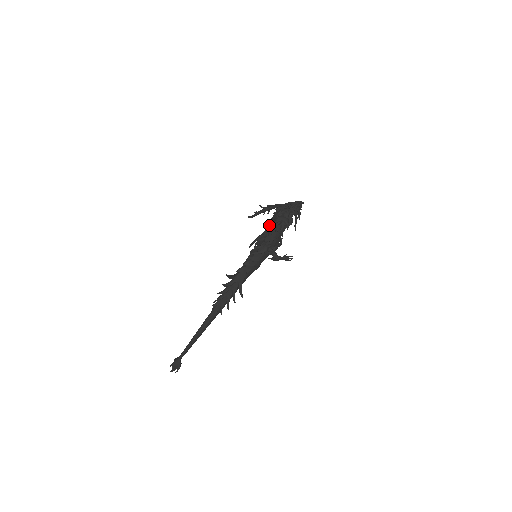
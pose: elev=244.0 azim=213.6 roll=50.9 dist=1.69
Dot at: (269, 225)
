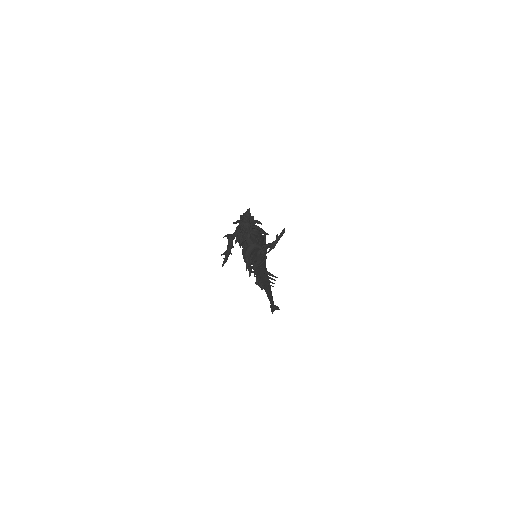
Dot at: (247, 267)
